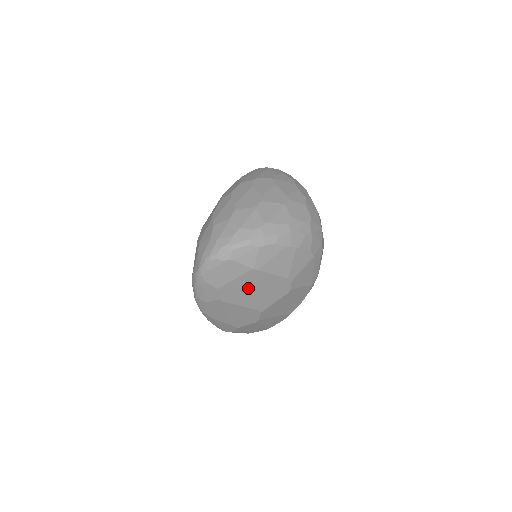
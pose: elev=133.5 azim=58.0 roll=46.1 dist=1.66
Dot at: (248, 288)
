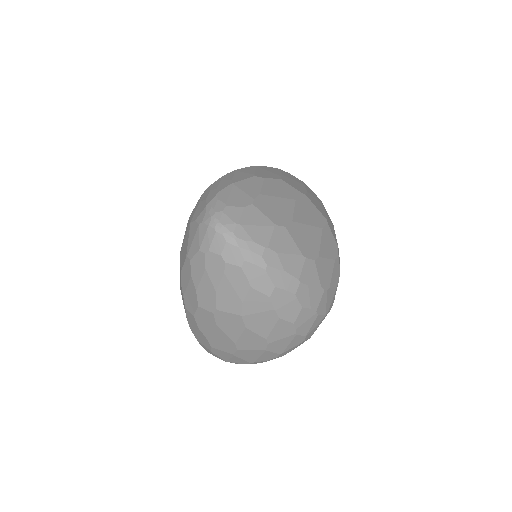
Dot at: occluded
